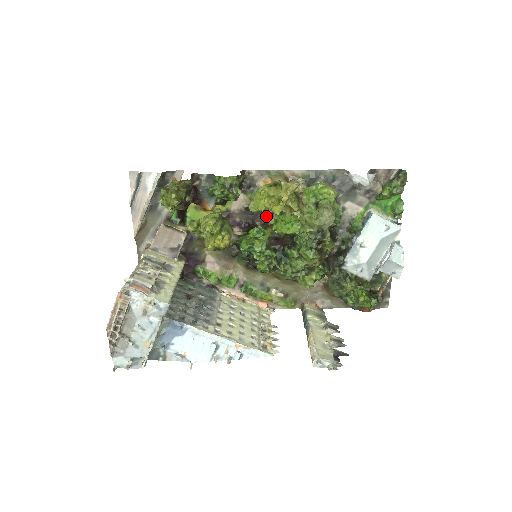
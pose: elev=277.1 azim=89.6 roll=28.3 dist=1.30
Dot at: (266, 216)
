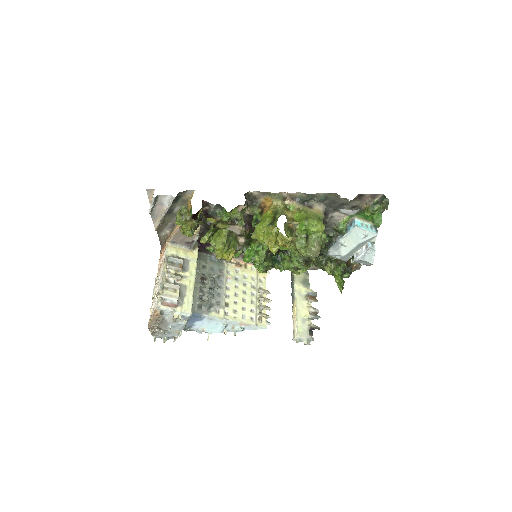
Dot at: occluded
